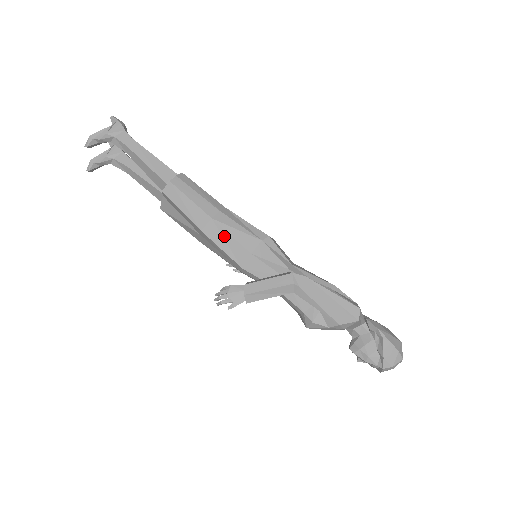
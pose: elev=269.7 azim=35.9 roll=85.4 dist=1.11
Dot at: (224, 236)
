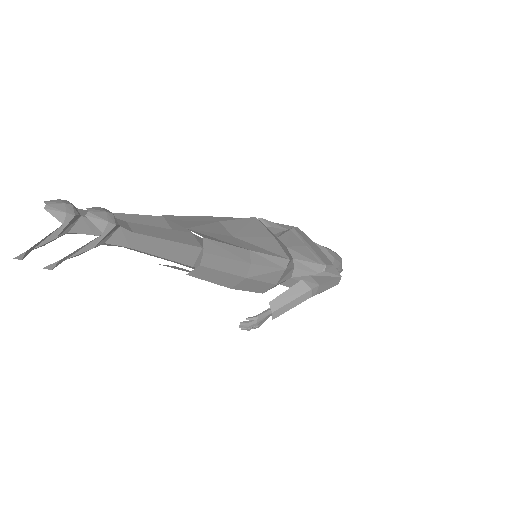
Dot at: (254, 284)
